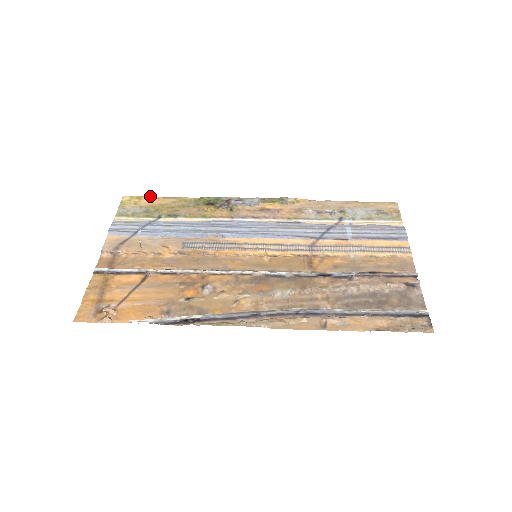
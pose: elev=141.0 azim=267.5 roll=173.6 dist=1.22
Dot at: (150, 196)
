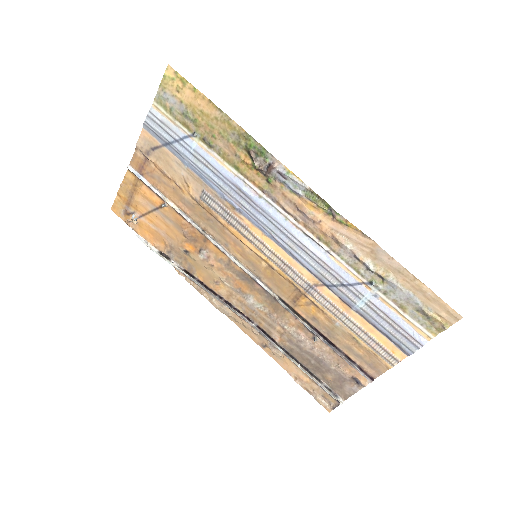
Dot at: occluded
